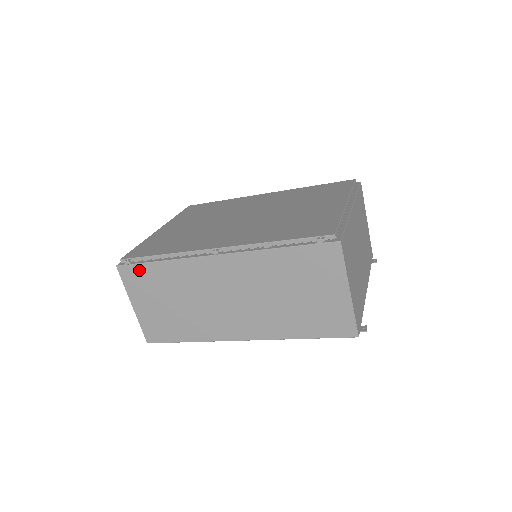
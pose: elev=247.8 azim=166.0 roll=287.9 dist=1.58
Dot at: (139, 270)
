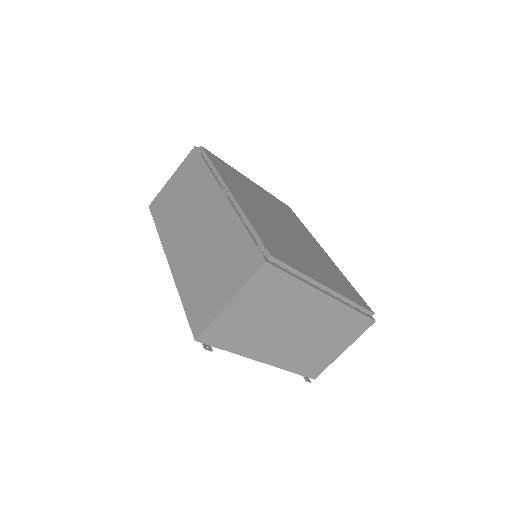
Dot at: (197, 160)
